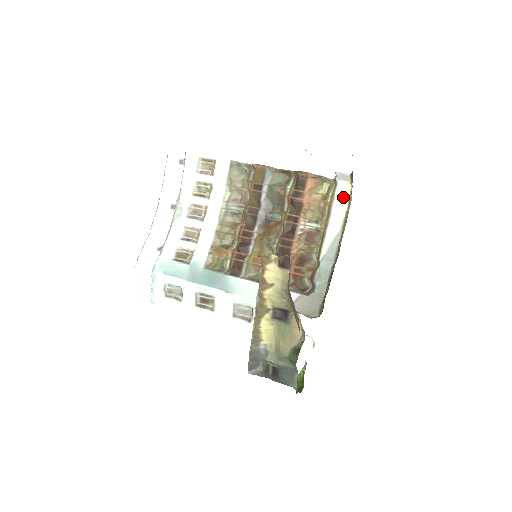
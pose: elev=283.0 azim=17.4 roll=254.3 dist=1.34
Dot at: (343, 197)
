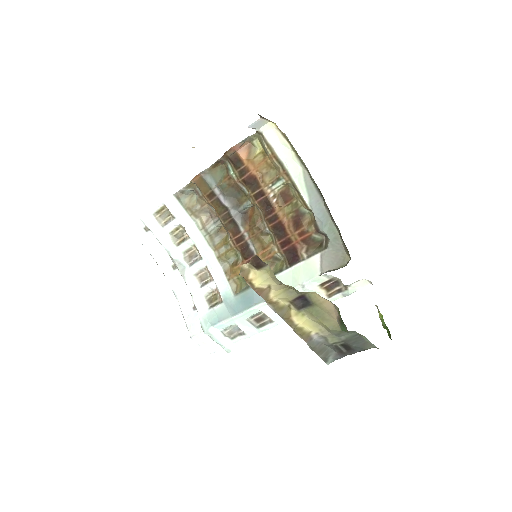
Dot at: (277, 139)
